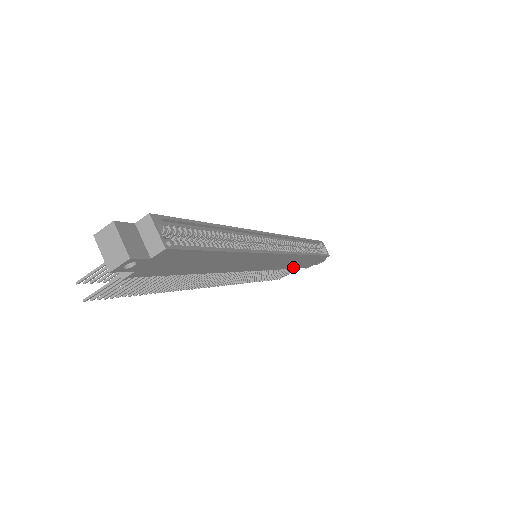
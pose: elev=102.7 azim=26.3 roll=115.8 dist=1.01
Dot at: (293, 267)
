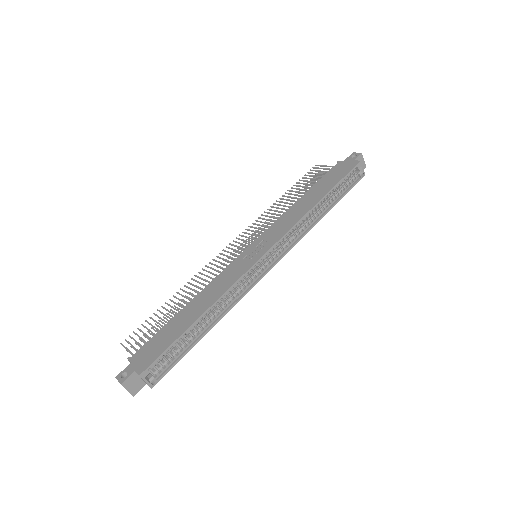
Dot at: occluded
